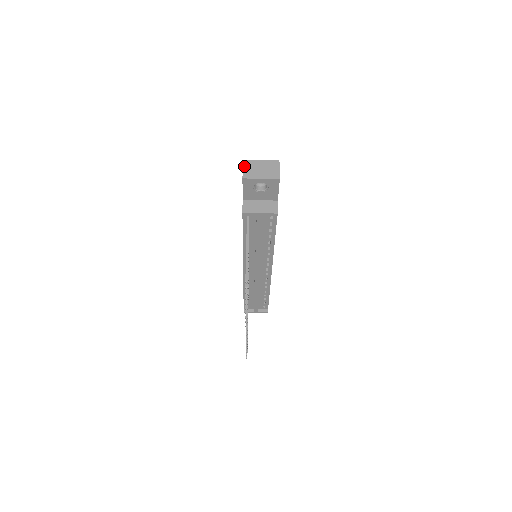
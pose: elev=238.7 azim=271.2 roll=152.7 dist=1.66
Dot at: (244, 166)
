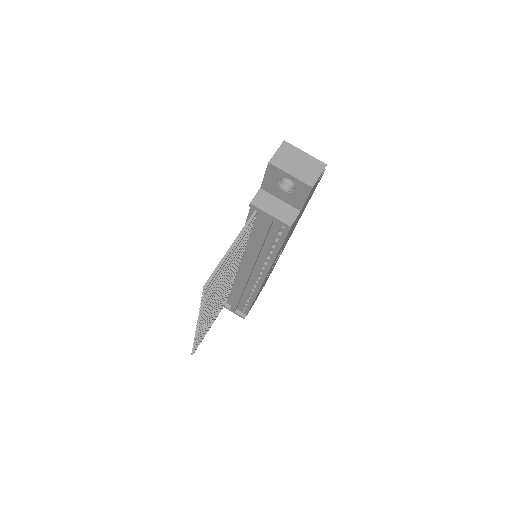
Dot at: (280, 148)
